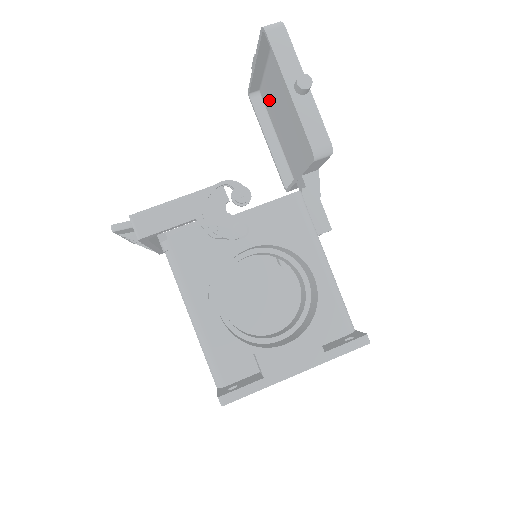
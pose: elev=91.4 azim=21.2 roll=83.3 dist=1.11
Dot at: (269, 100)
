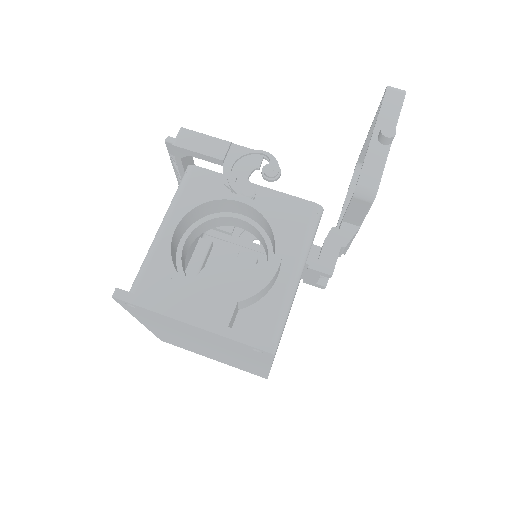
Dot at: occluded
